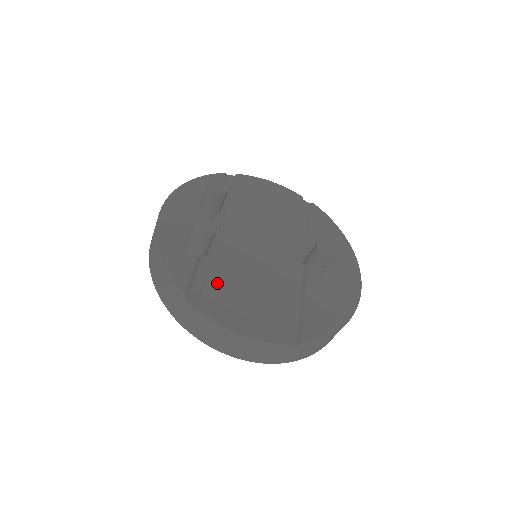
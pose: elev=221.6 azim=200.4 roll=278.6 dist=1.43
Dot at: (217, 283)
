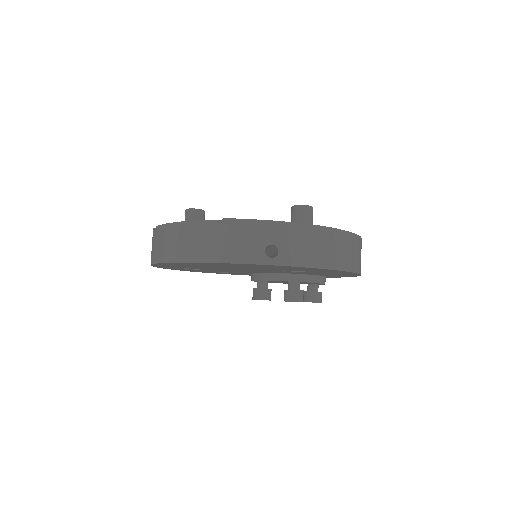
Dot at: occluded
